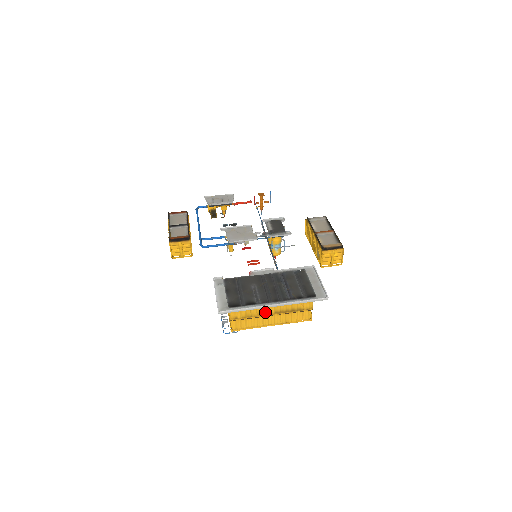
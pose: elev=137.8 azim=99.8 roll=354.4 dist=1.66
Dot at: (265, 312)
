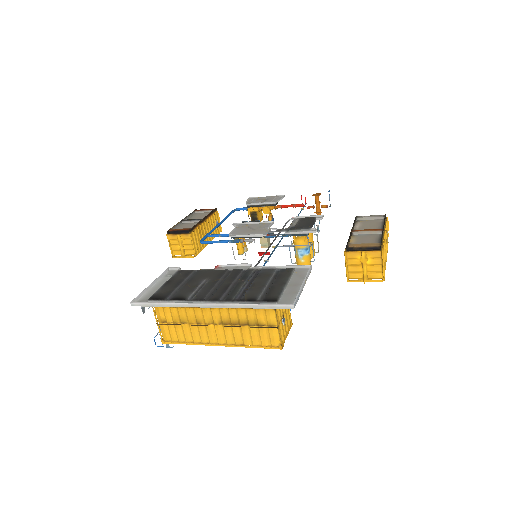
Dot at: (204, 318)
